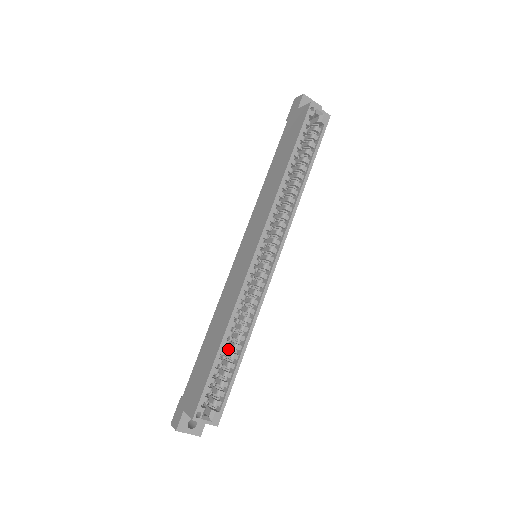
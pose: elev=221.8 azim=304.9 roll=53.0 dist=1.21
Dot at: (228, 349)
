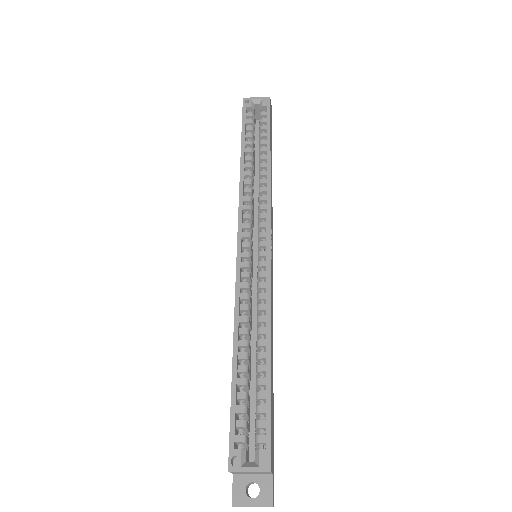
Dot at: occluded
